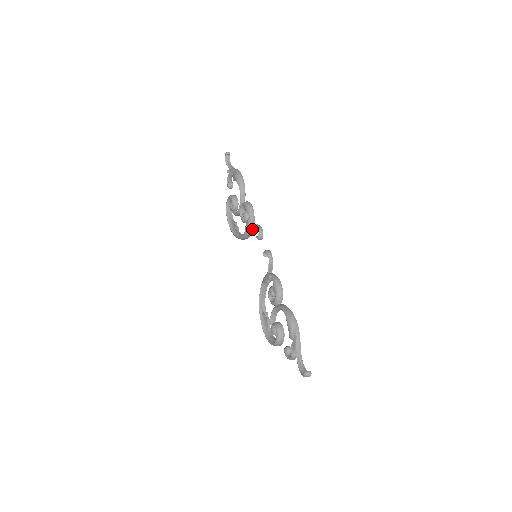
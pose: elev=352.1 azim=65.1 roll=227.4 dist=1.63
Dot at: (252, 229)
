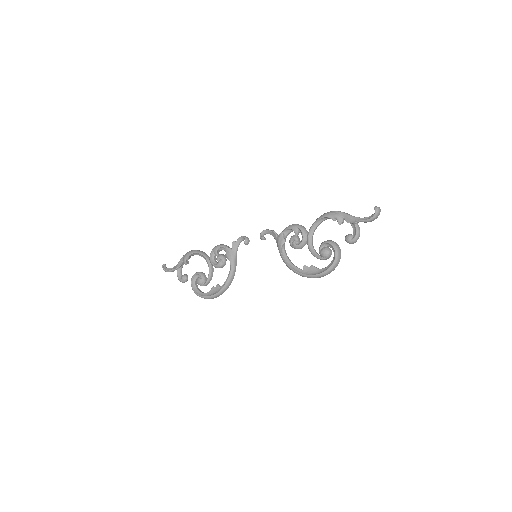
Dot at: (235, 251)
